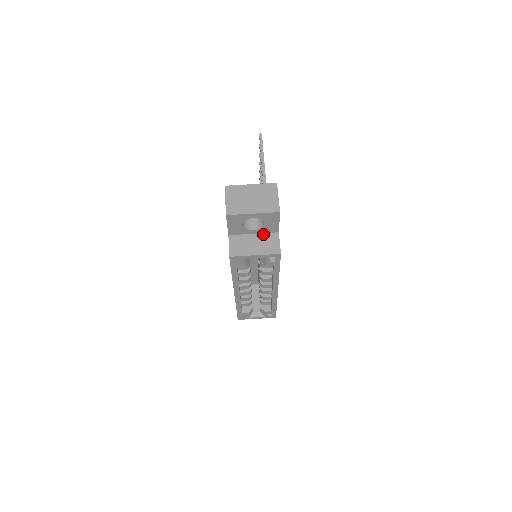
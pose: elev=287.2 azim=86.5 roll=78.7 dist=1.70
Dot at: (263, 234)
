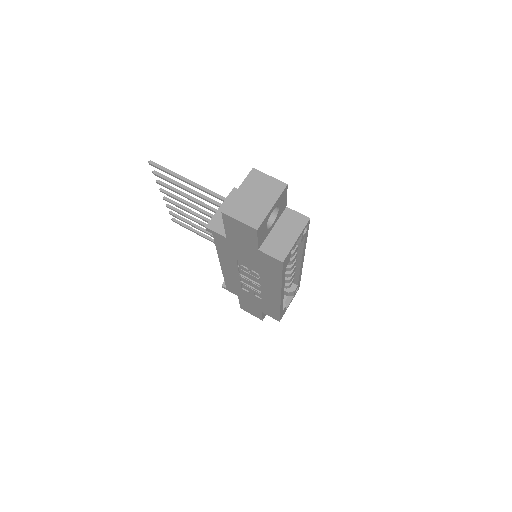
Dot at: (279, 220)
